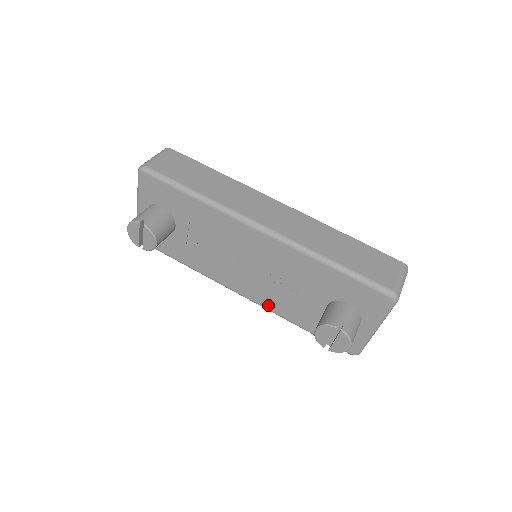
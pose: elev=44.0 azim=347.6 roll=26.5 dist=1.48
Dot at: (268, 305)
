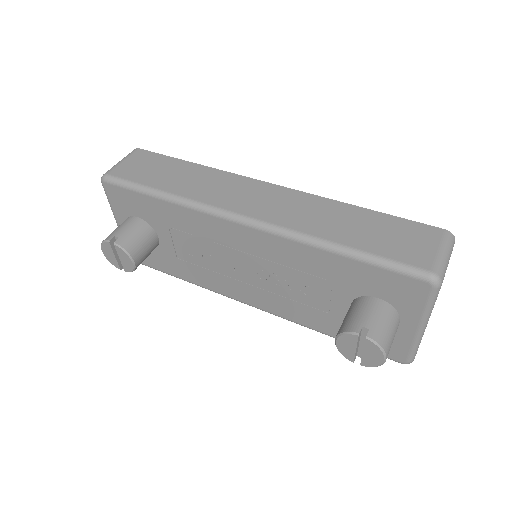
Dot at: (284, 314)
